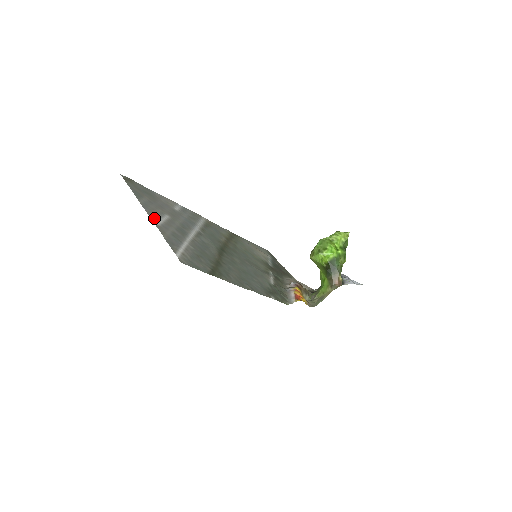
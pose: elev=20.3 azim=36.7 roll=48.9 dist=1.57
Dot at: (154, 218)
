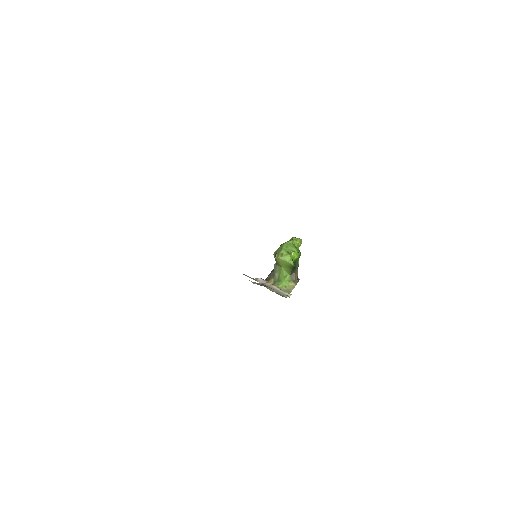
Dot at: occluded
